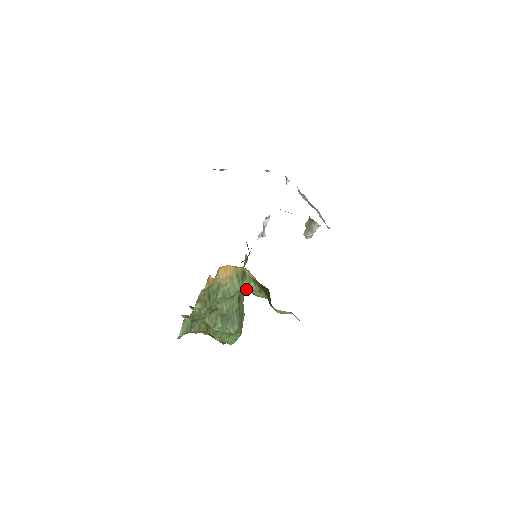
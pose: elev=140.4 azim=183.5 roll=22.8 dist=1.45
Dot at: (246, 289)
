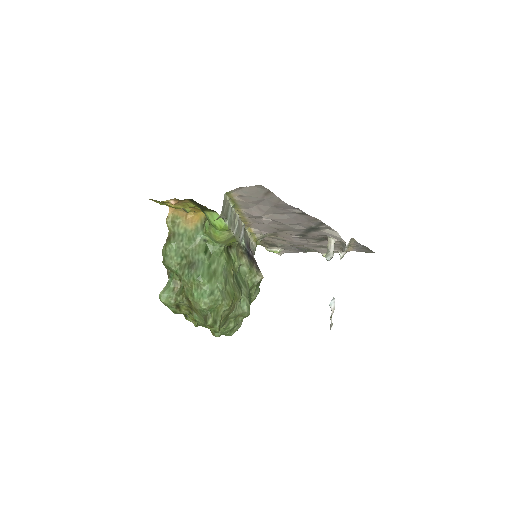
Dot at: (206, 232)
